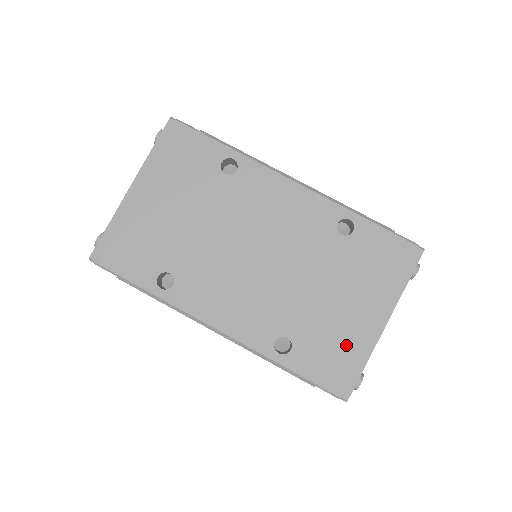
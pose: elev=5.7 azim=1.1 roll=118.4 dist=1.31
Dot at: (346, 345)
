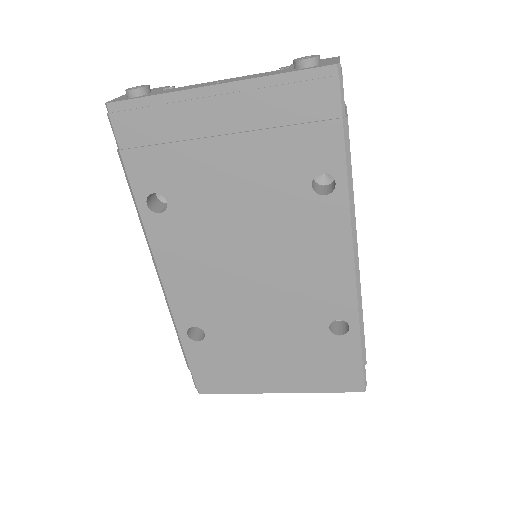
Dot at: (238, 375)
